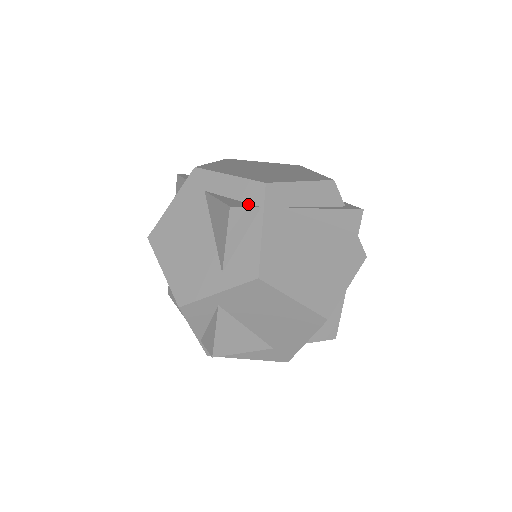
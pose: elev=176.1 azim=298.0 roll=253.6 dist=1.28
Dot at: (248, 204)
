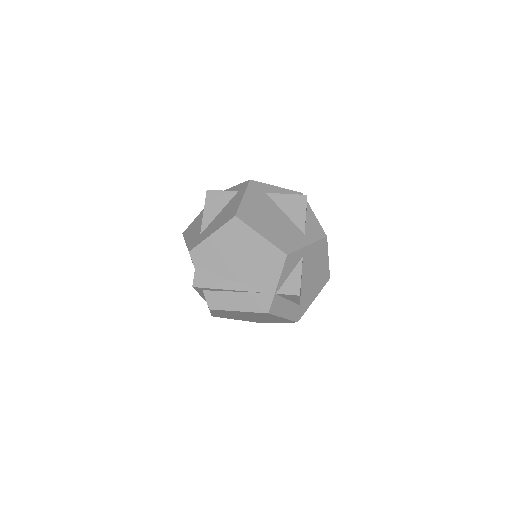
Dot at: occluded
